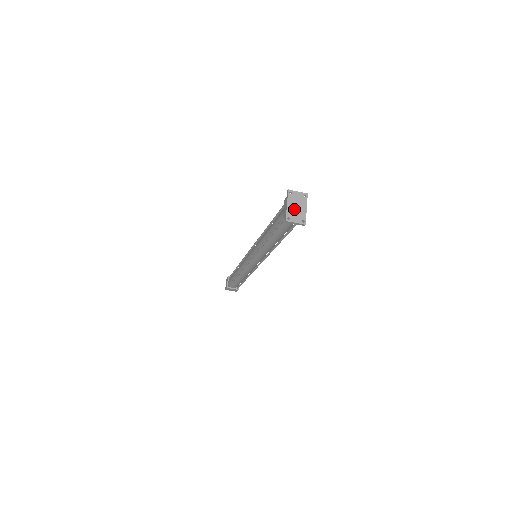
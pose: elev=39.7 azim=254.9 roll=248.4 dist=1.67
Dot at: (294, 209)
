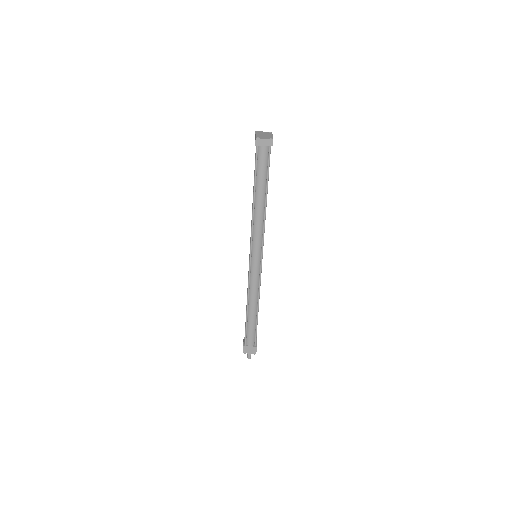
Dot at: (262, 135)
